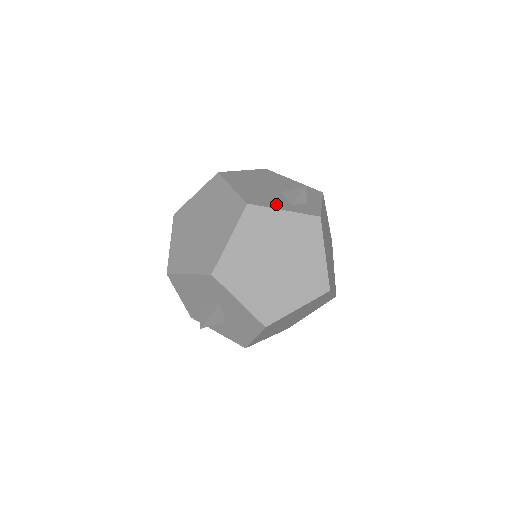
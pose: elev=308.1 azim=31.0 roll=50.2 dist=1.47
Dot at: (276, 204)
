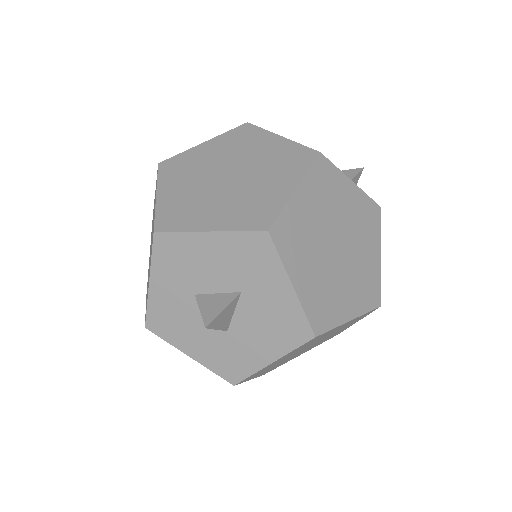
Dot at: occluded
